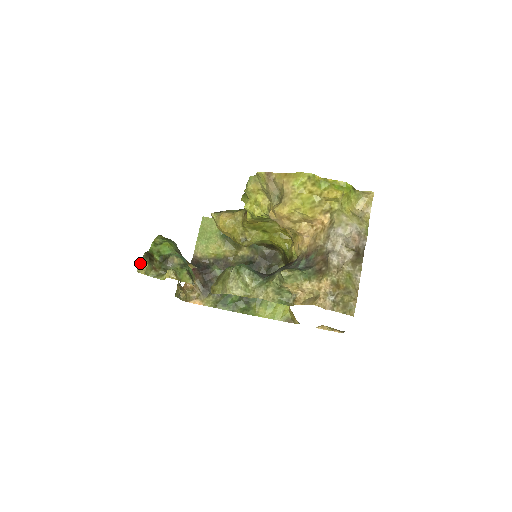
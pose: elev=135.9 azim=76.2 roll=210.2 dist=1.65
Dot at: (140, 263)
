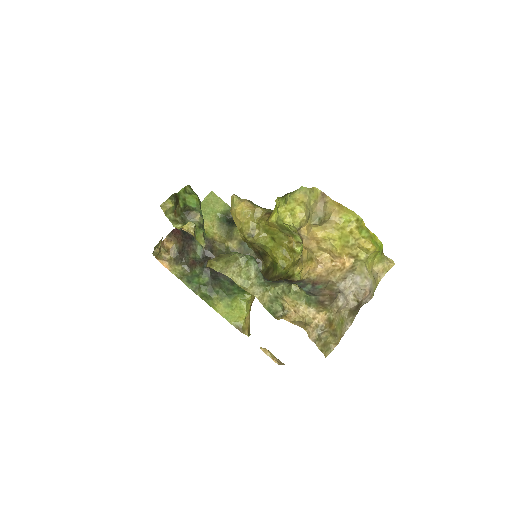
Dot at: (167, 199)
